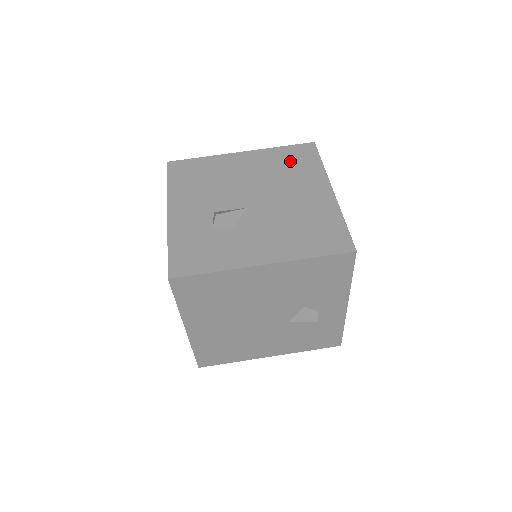
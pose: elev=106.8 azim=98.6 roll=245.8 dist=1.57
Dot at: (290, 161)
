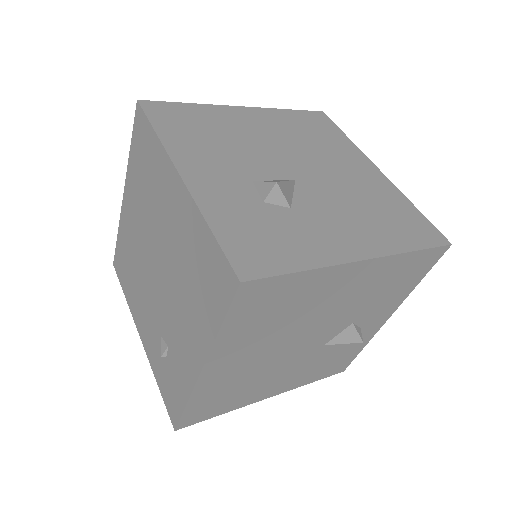
Dot at: (310, 128)
